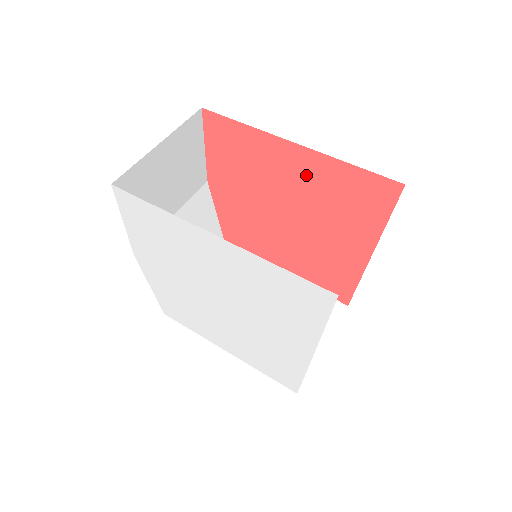
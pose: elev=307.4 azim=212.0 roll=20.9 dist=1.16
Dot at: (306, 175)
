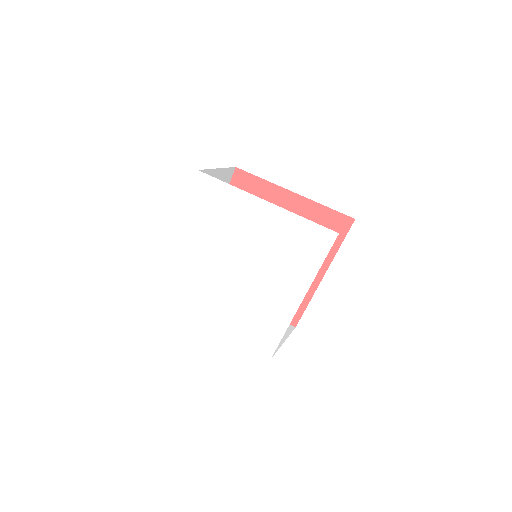
Dot at: occluded
